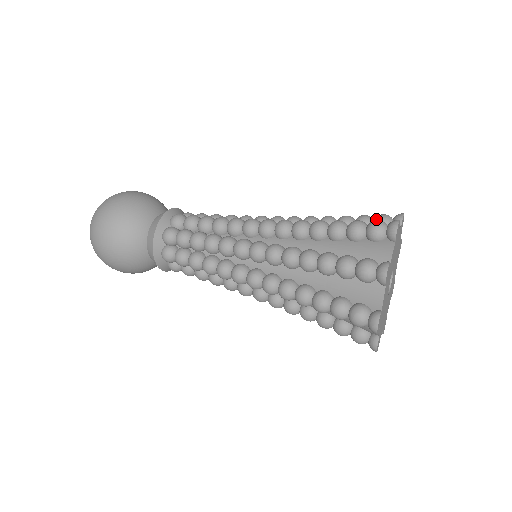
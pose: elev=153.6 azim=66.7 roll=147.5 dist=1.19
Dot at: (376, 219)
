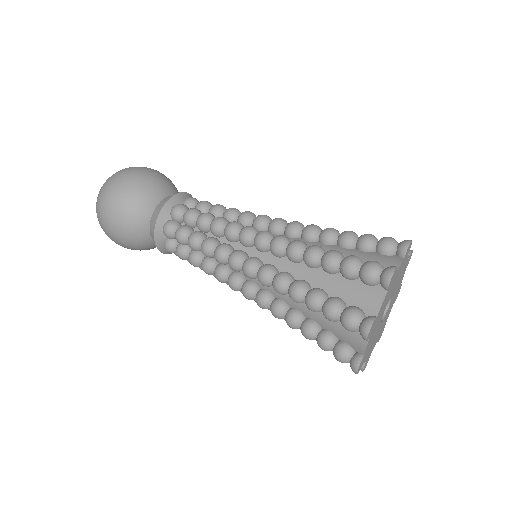
Dot at: (379, 244)
